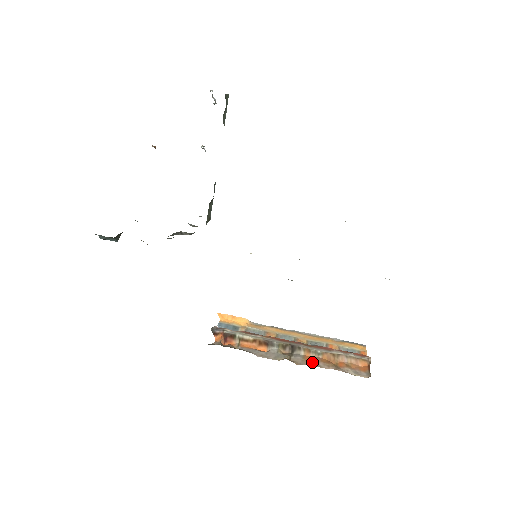
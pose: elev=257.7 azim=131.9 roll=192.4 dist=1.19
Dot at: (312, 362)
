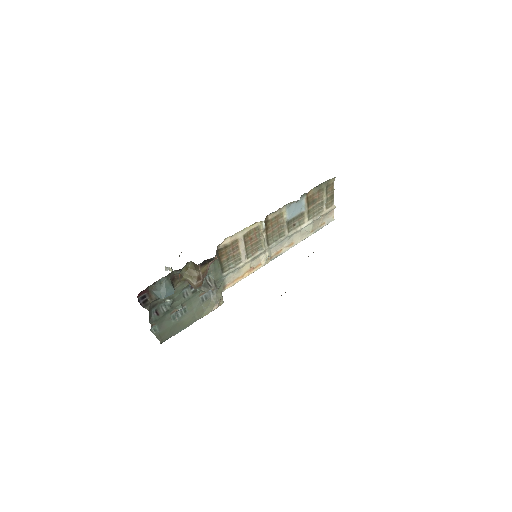
Dot at: occluded
